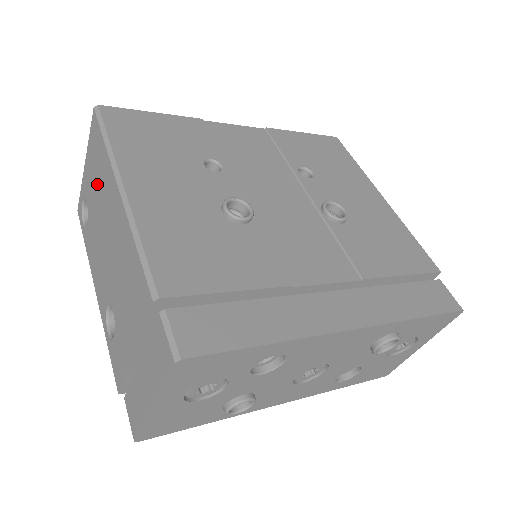
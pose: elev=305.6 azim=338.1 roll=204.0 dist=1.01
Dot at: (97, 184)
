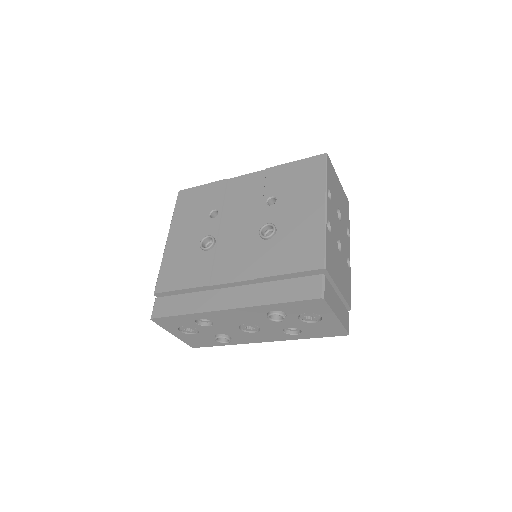
Dot at: occluded
